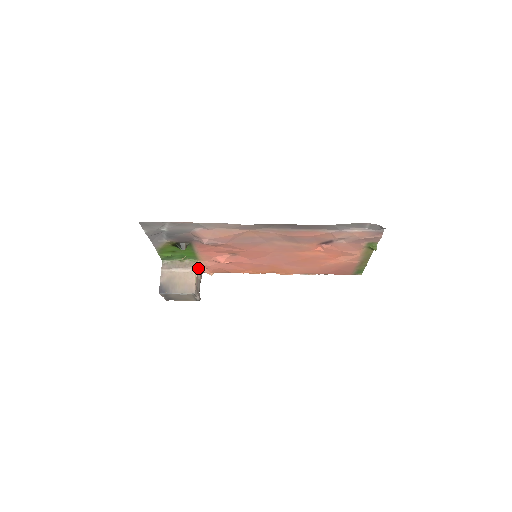
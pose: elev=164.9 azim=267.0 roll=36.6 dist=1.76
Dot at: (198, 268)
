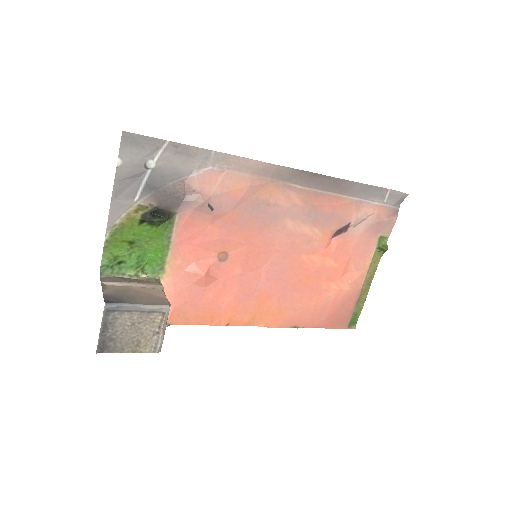
Dot at: occluded
